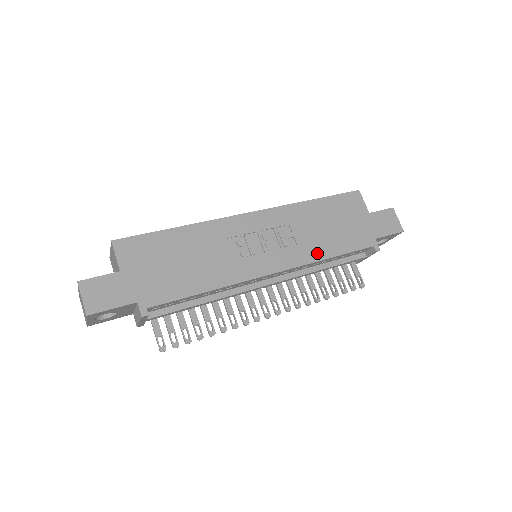
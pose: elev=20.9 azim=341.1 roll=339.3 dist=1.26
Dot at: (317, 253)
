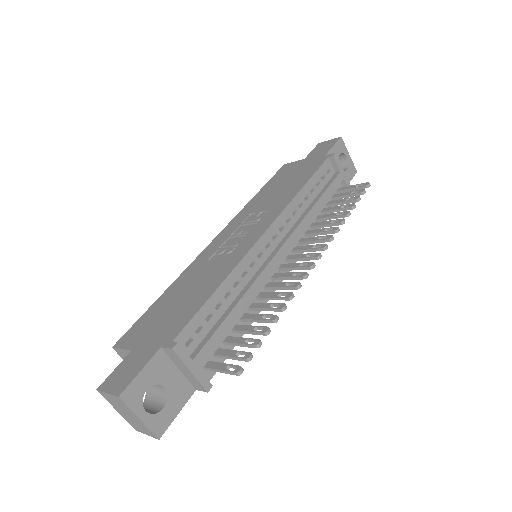
Dot at: (288, 197)
